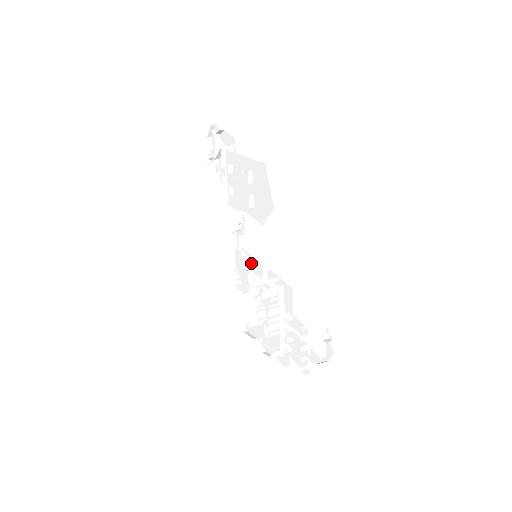
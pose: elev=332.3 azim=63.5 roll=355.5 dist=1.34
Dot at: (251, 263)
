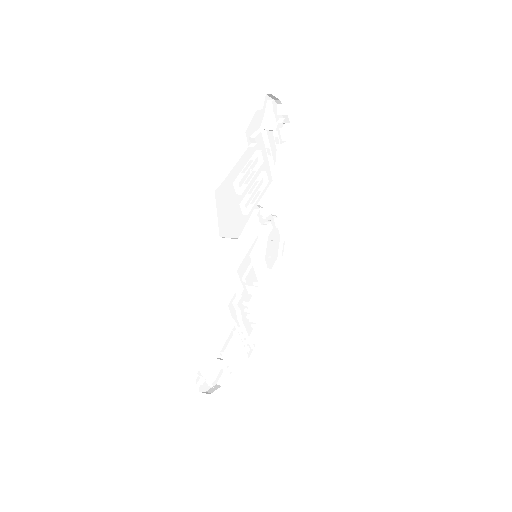
Dot at: (253, 259)
